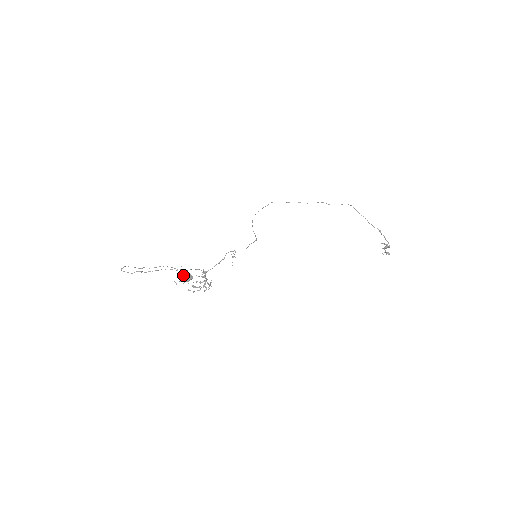
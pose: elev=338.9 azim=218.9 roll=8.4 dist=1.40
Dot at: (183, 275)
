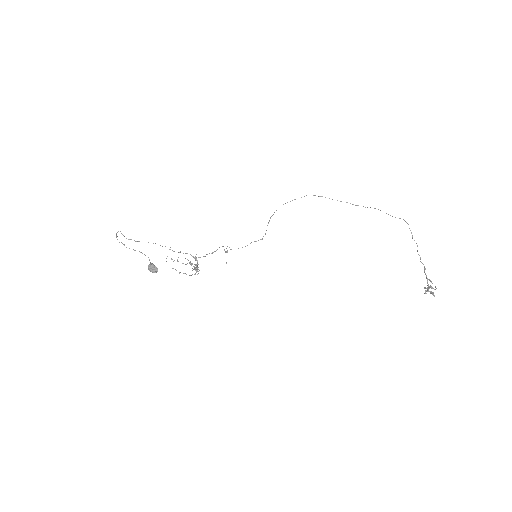
Dot at: (149, 266)
